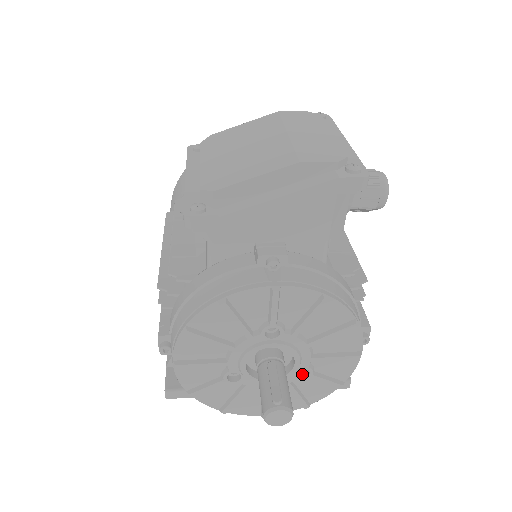
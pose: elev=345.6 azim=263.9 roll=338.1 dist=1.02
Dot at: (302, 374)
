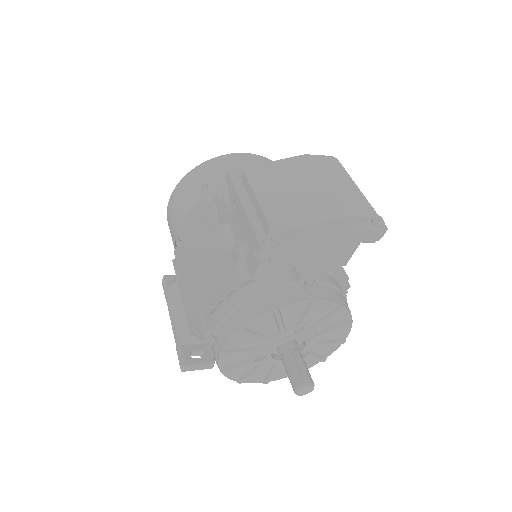
Dot at: (302, 354)
